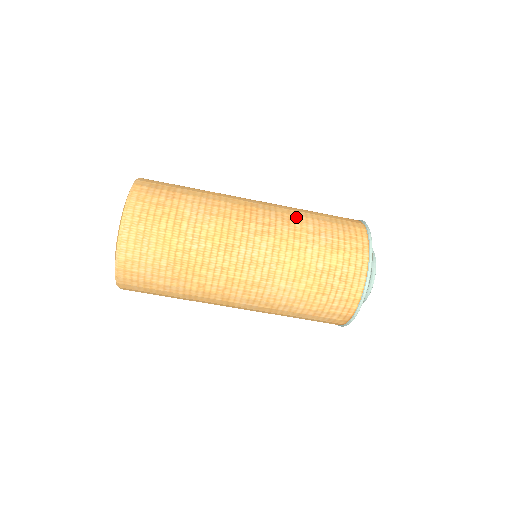
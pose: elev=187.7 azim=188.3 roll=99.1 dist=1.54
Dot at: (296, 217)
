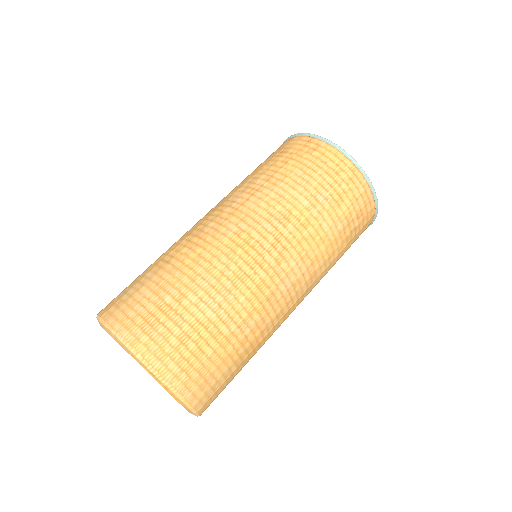
Dot at: (282, 204)
